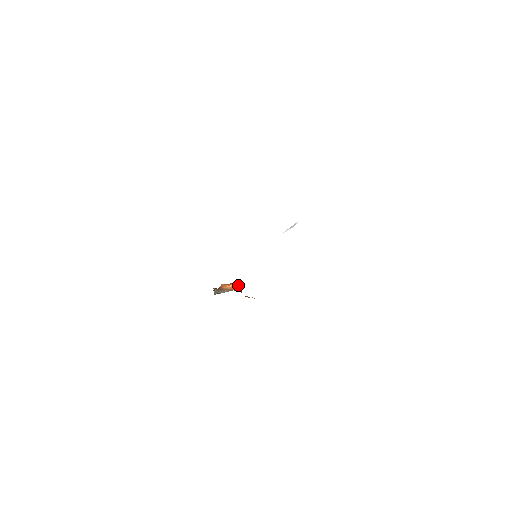
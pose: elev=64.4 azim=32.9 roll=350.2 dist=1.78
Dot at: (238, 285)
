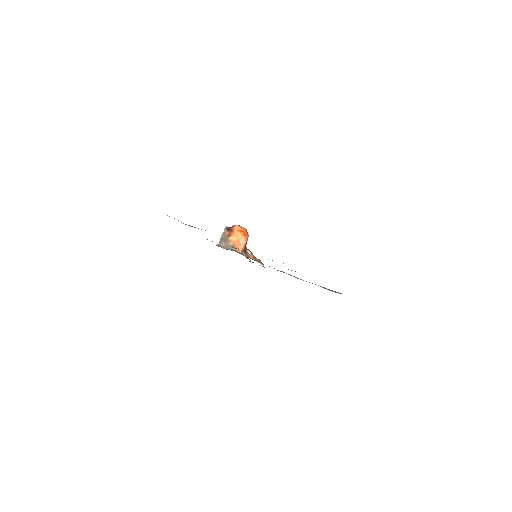
Dot at: (247, 237)
